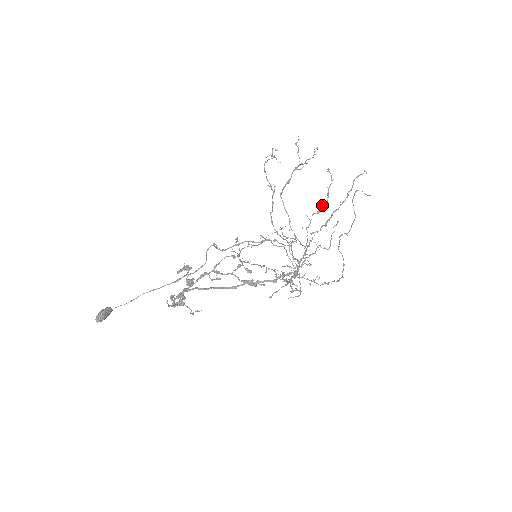
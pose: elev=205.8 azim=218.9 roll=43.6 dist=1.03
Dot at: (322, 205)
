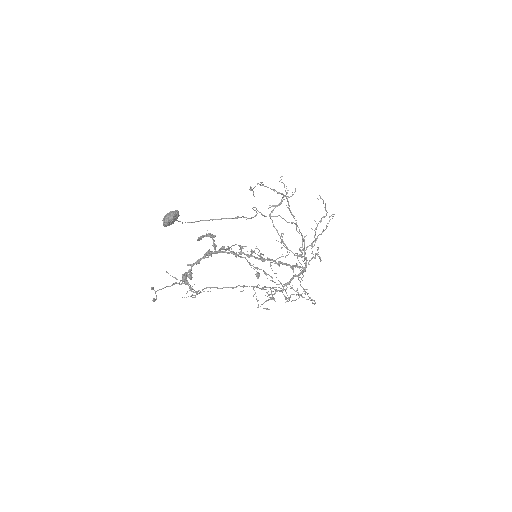
Dot at: (323, 217)
